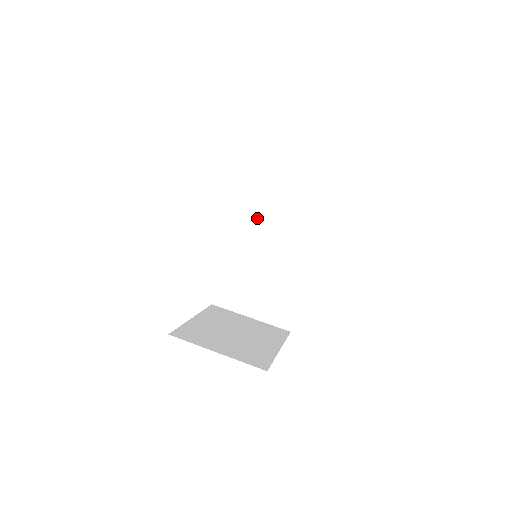
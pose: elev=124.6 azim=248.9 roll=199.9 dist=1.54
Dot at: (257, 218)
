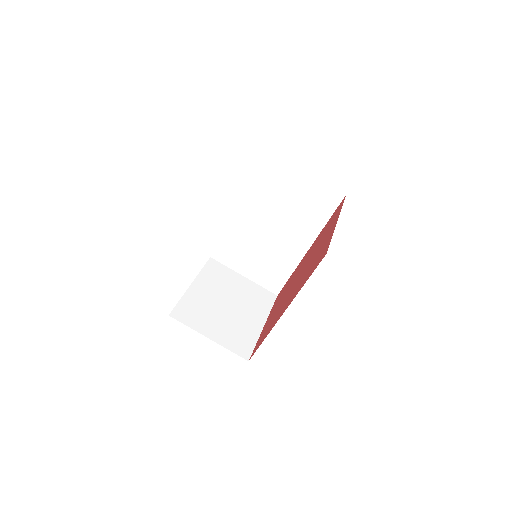
Dot at: (265, 200)
